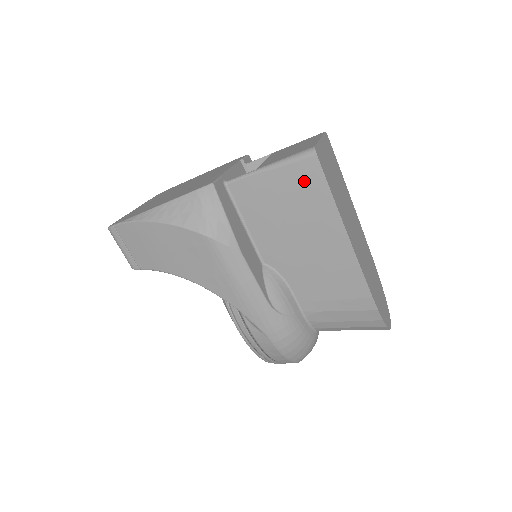
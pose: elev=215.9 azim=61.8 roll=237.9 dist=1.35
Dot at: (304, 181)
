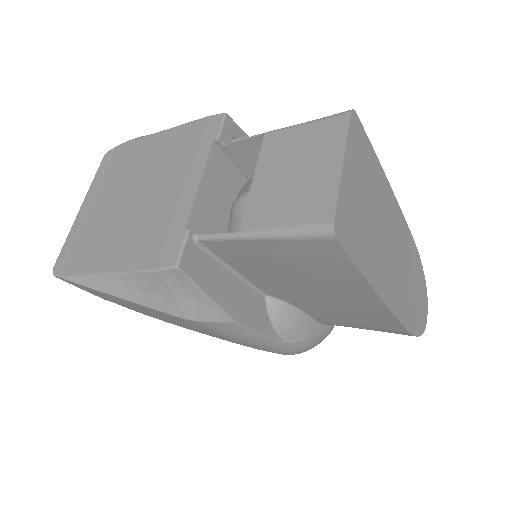
Dot at: (317, 256)
